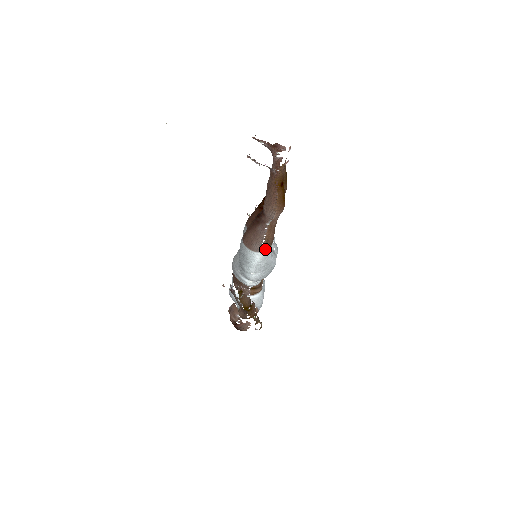
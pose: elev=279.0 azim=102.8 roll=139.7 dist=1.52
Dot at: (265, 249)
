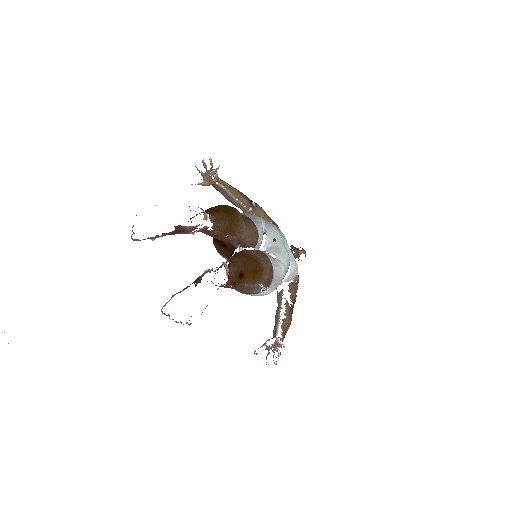
Dot at: (269, 283)
